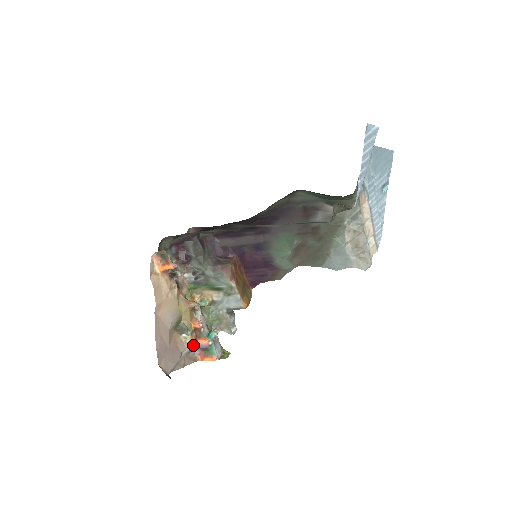
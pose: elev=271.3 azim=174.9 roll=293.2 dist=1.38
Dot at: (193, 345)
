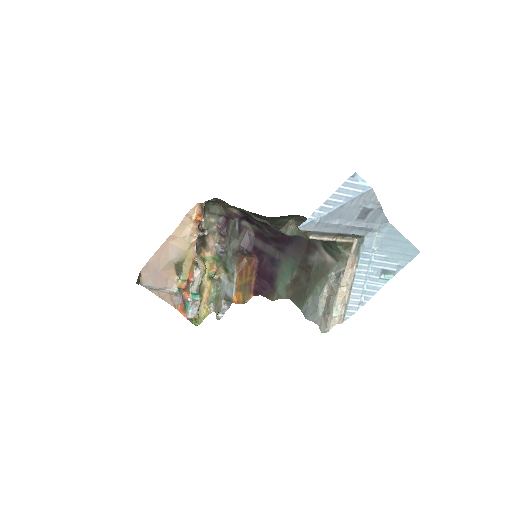
Dot at: (181, 293)
